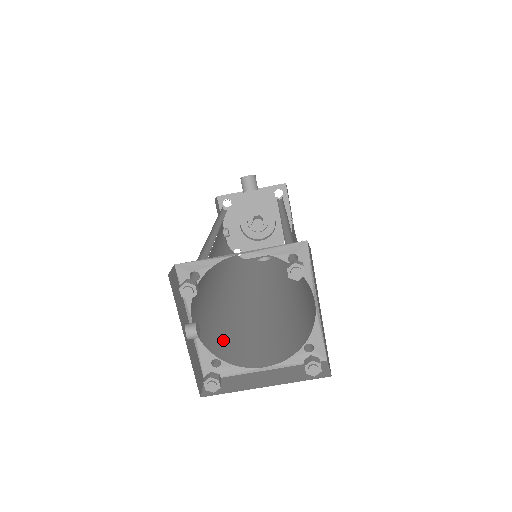
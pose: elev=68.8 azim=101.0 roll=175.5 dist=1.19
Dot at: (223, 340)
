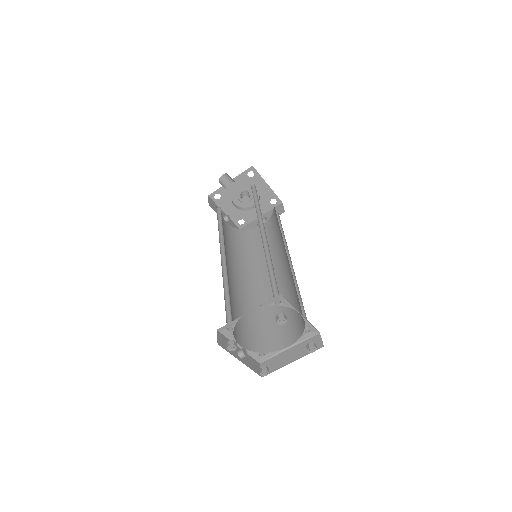
Dot at: (260, 335)
